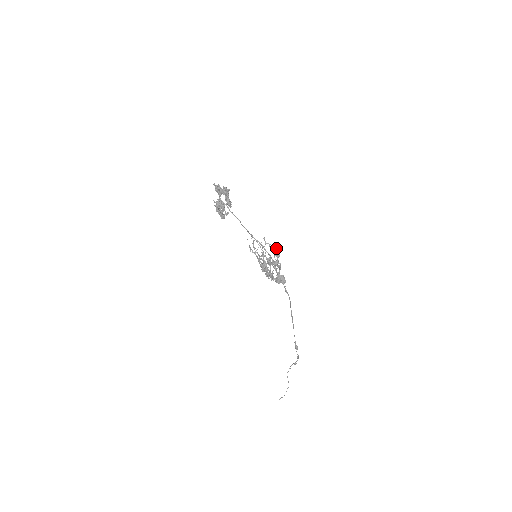
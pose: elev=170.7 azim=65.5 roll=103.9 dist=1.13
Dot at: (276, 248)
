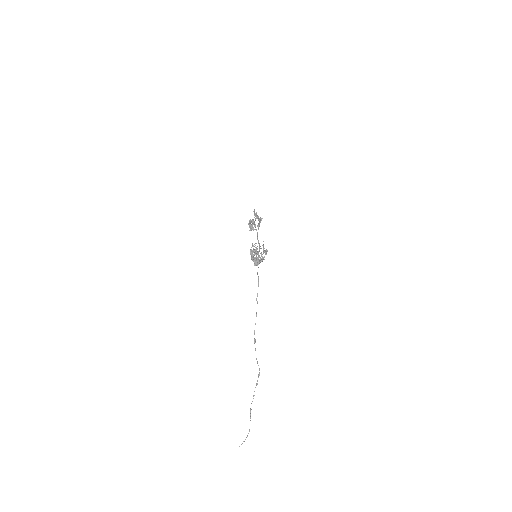
Dot at: (267, 250)
